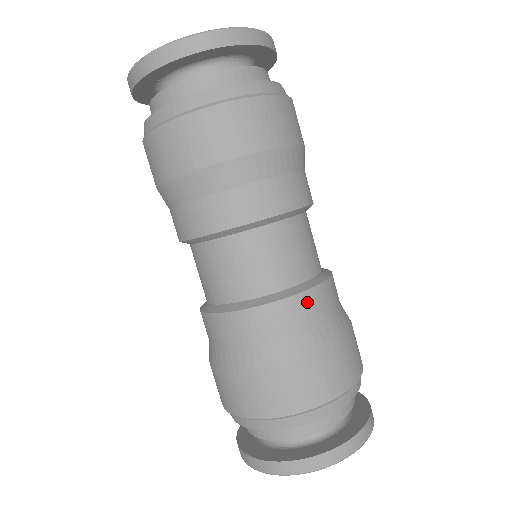
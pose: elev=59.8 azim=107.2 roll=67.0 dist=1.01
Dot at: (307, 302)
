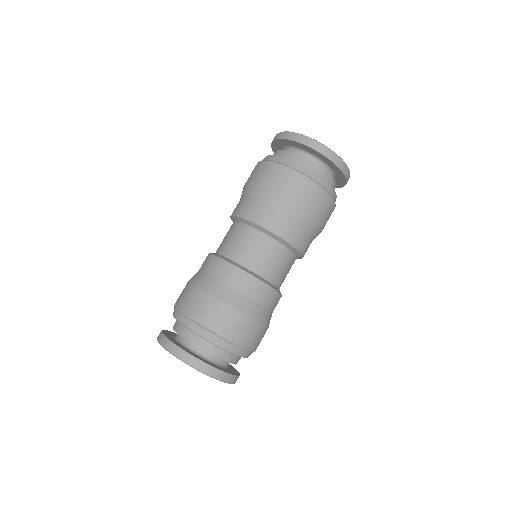
Dot at: (266, 291)
